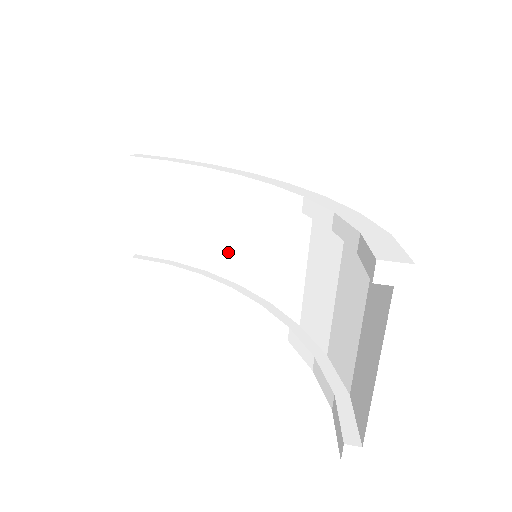
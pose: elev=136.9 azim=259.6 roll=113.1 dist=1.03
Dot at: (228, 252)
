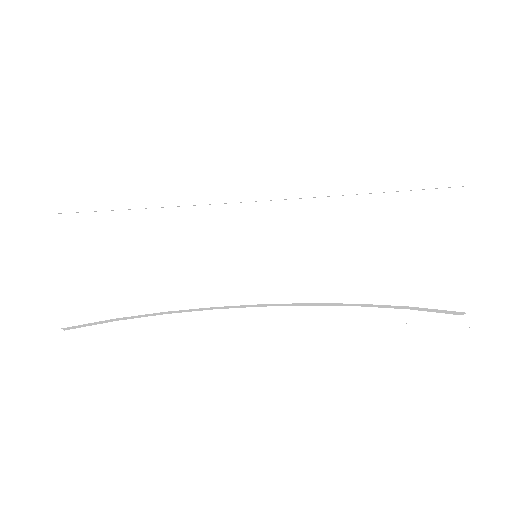
Dot at: (193, 278)
